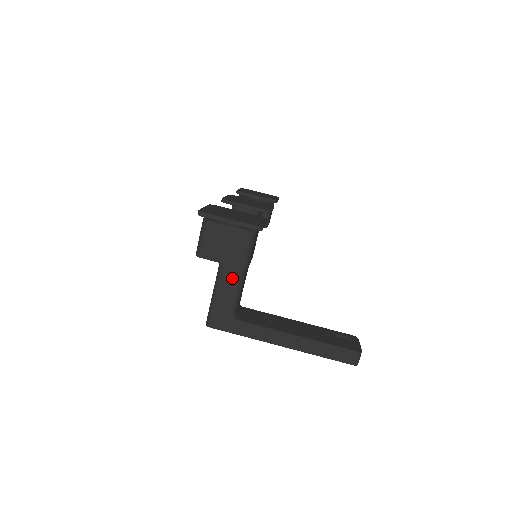
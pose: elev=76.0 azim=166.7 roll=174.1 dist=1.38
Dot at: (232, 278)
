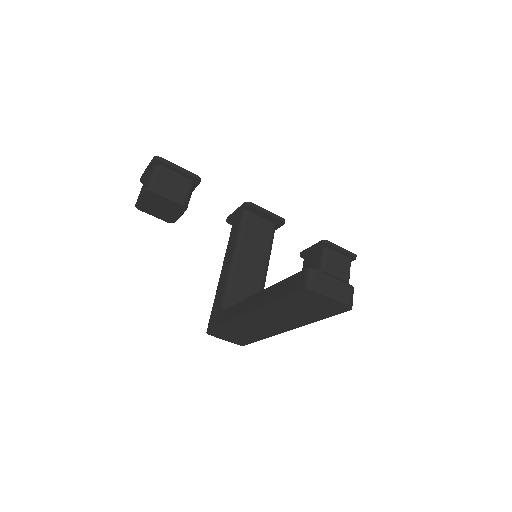
Dot at: (225, 274)
